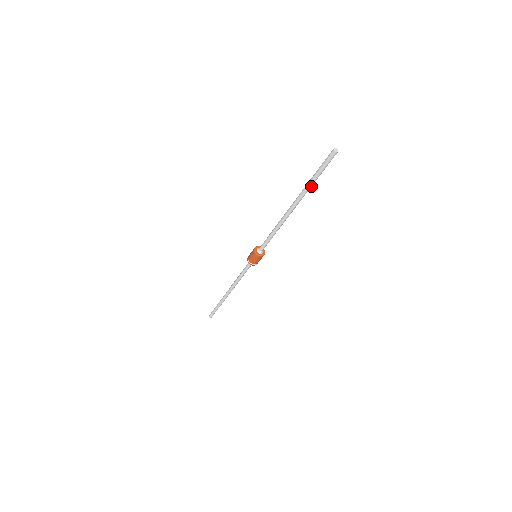
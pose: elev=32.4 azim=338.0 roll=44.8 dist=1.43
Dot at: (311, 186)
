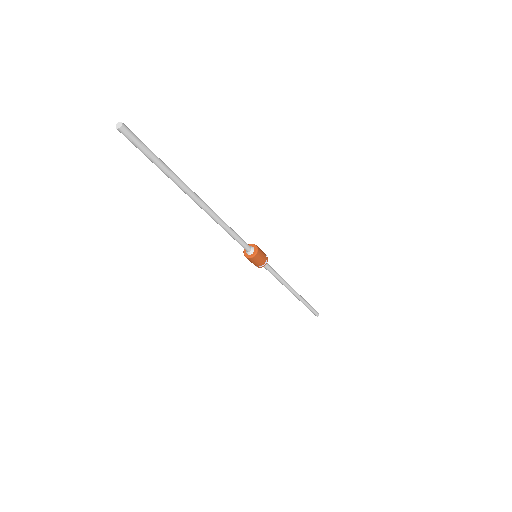
Dot at: (169, 175)
